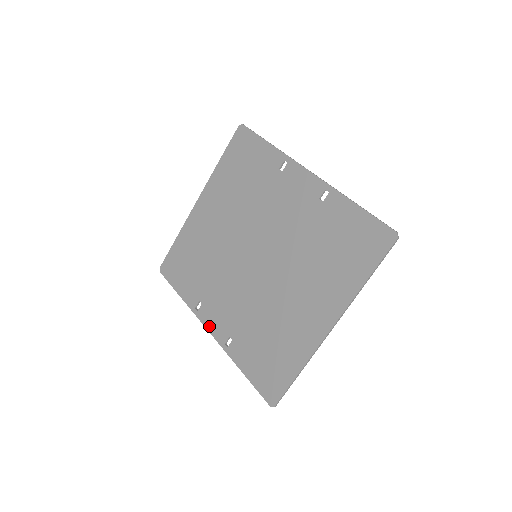
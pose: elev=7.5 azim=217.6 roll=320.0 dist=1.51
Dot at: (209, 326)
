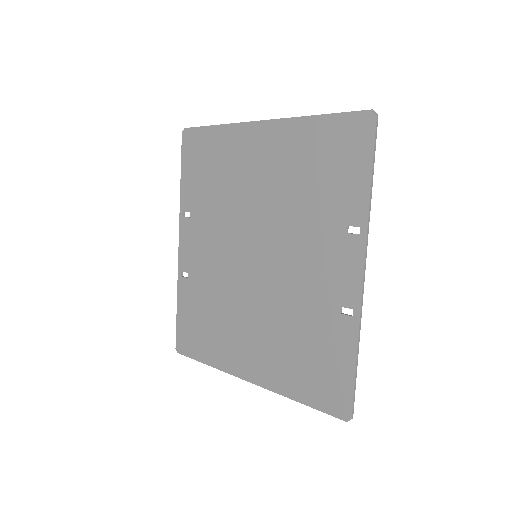
Dot at: (182, 242)
